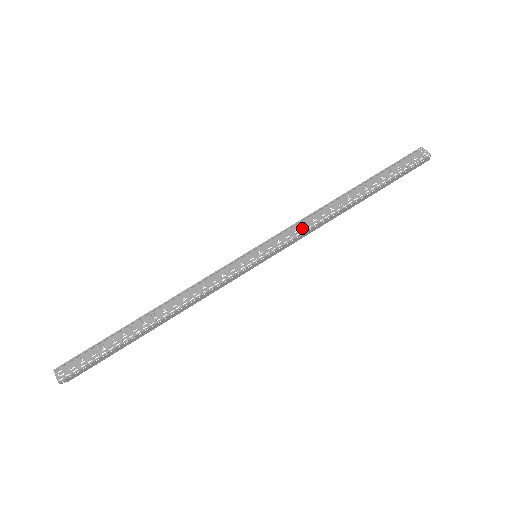
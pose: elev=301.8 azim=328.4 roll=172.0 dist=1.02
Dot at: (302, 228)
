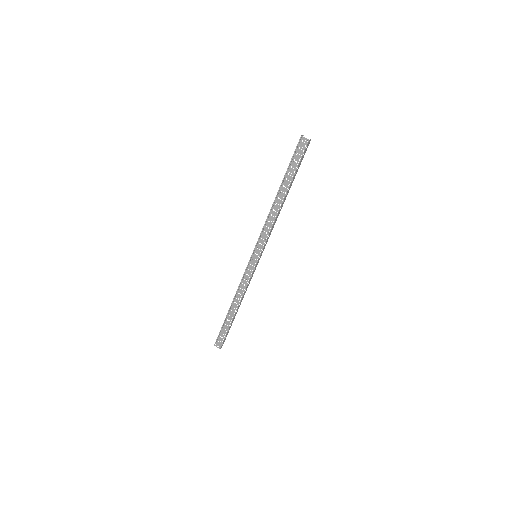
Dot at: (267, 230)
